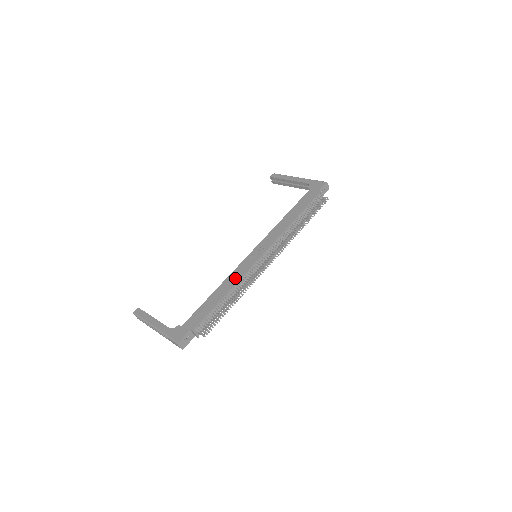
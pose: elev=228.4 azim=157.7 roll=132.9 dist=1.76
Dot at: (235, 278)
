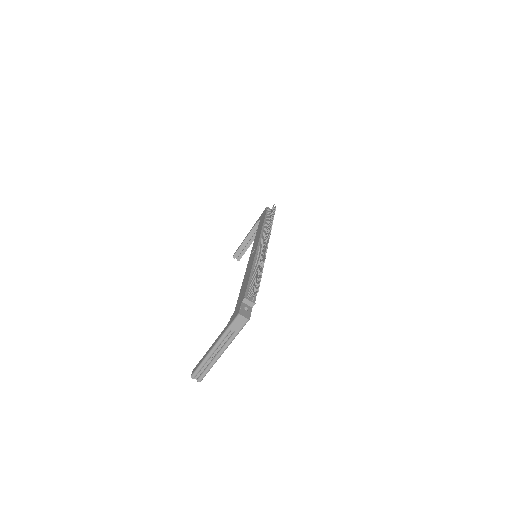
Dot at: (250, 265)
